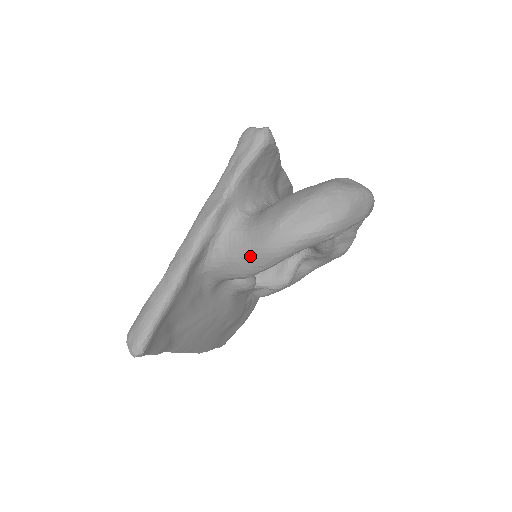
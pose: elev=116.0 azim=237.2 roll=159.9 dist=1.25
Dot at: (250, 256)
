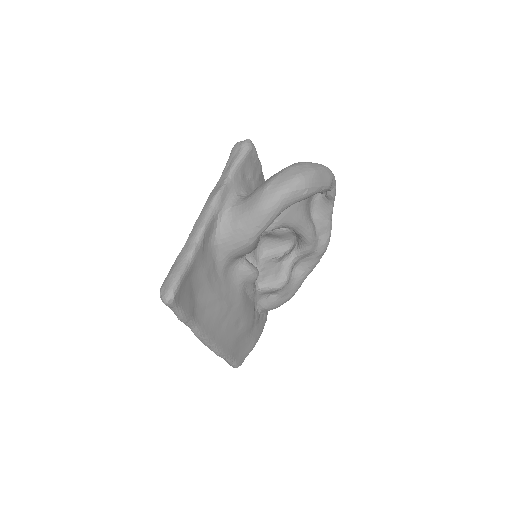
Dot at: (249, 219)
